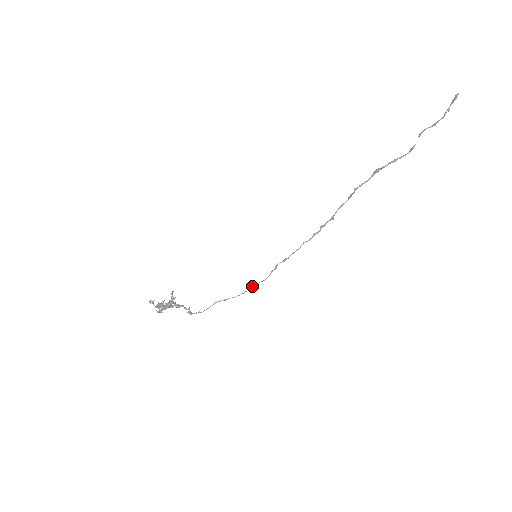
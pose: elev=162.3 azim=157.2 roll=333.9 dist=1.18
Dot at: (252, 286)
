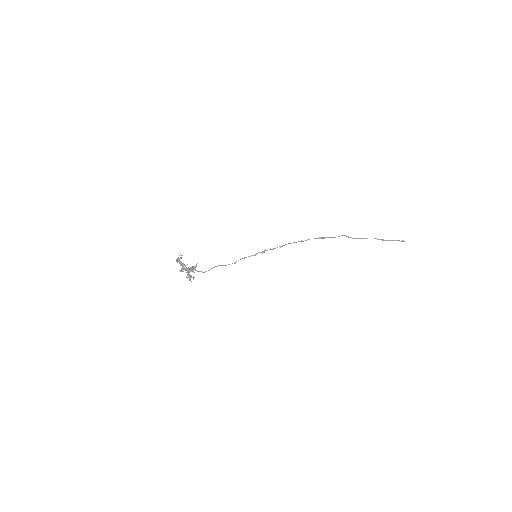
Dot at: occluded
